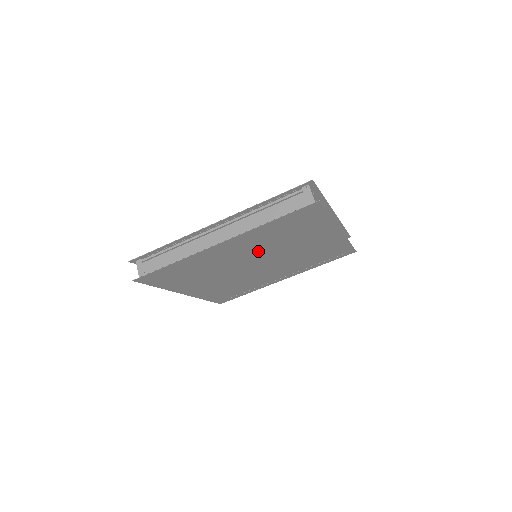
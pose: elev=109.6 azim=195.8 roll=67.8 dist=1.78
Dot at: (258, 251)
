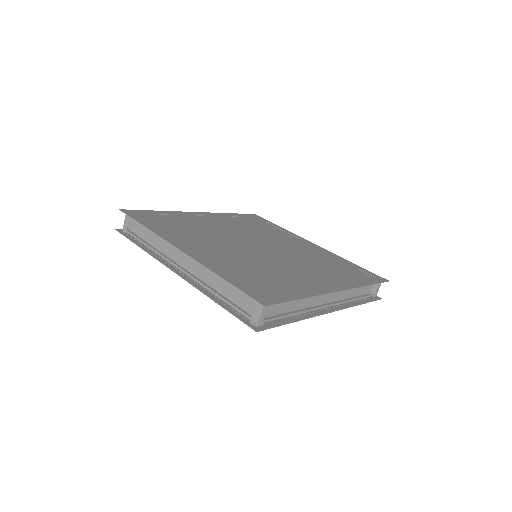
Dot at: occluded
